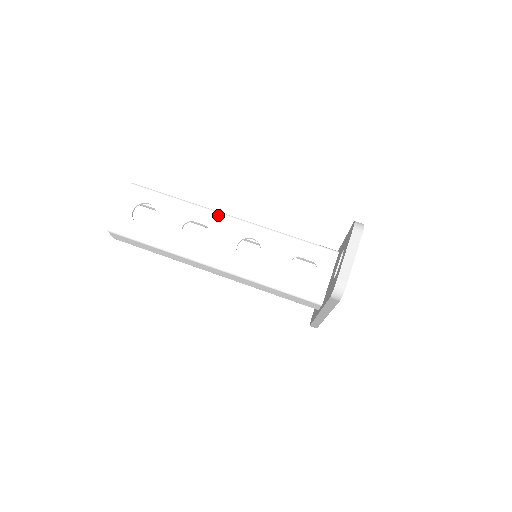
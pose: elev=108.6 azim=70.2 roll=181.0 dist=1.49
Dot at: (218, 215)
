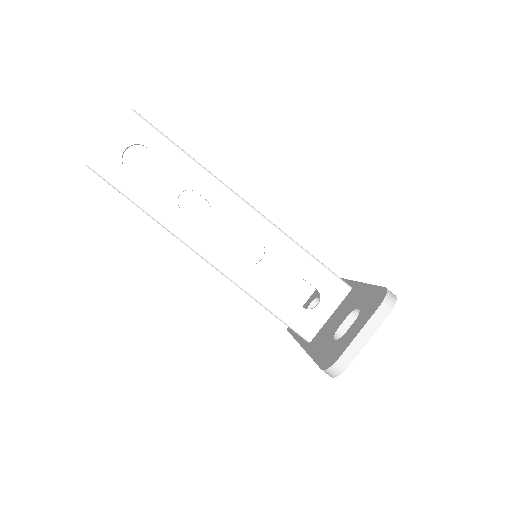
Dot at: (228, 194)
